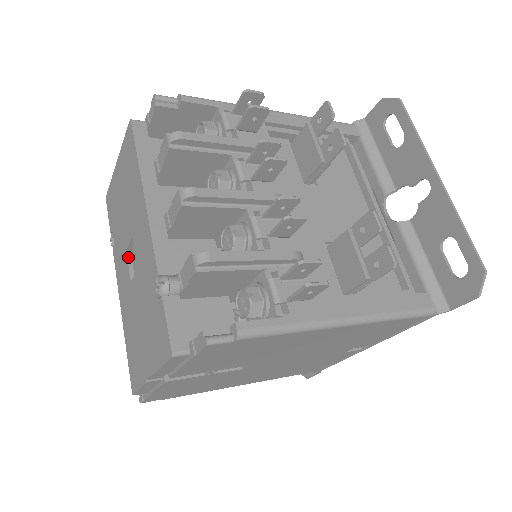
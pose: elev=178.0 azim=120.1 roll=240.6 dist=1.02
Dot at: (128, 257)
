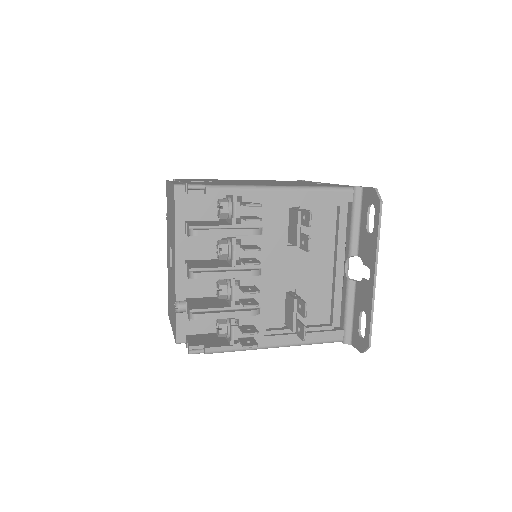
Dot at: (171, 250)
